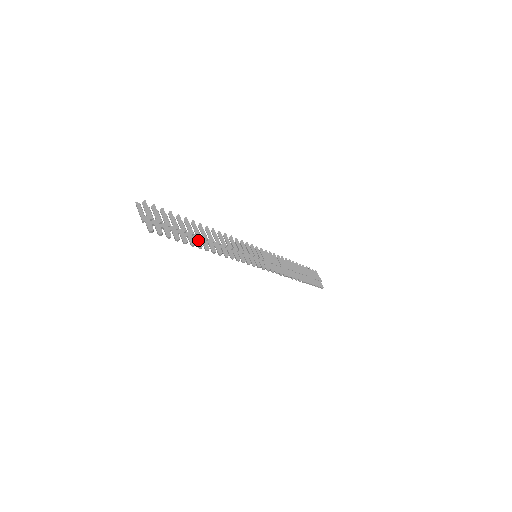
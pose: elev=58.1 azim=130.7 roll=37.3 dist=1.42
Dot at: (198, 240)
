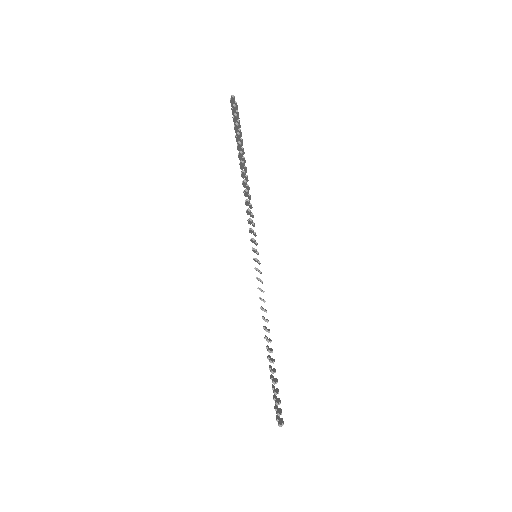
Dot at: (242, 154)
